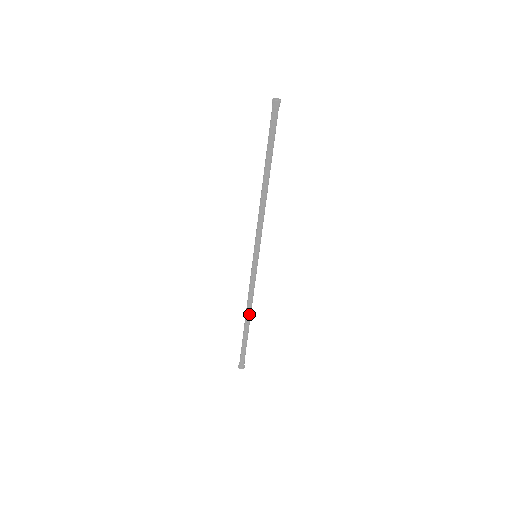
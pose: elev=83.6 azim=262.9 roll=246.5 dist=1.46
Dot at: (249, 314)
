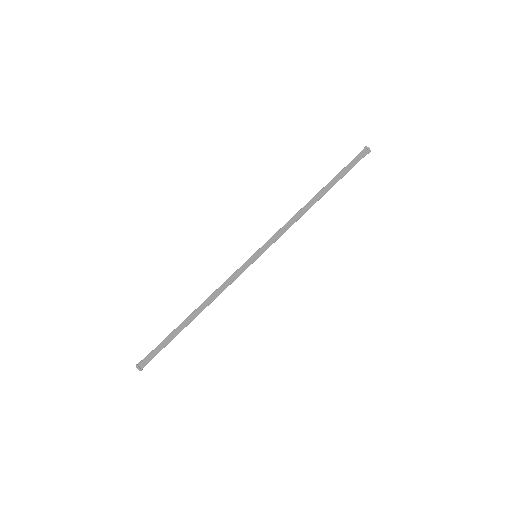
Dot at: (202, 309)
